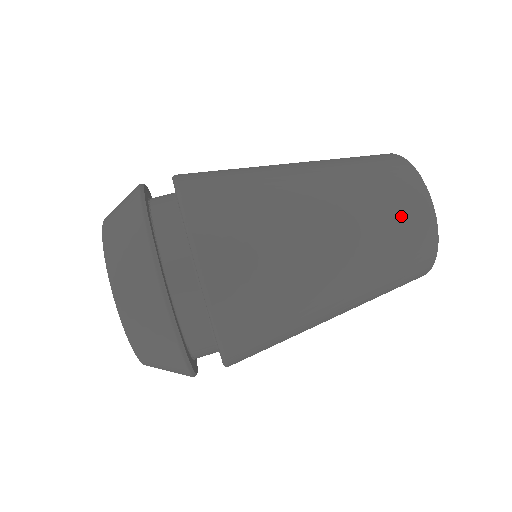
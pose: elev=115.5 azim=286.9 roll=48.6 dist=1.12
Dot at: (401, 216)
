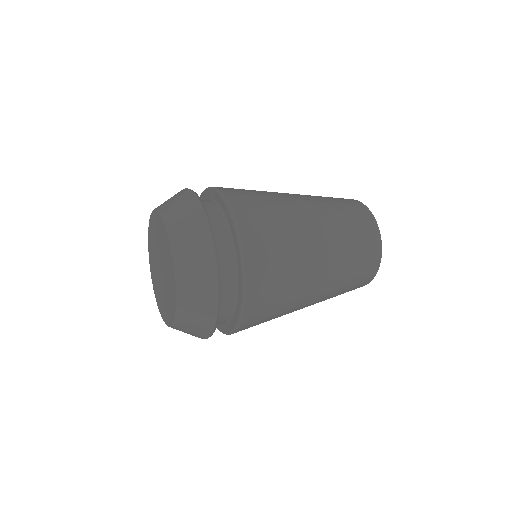
Dot at: occluded
